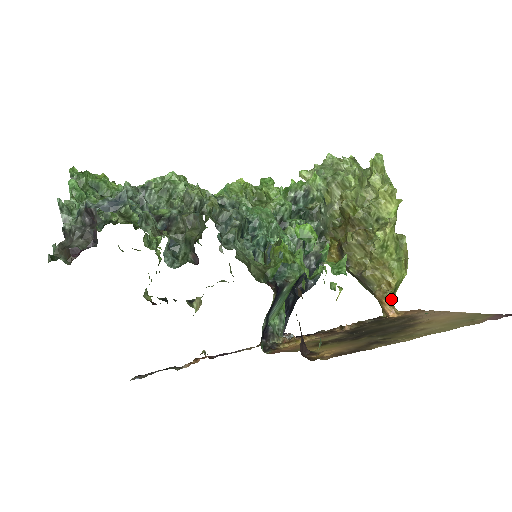
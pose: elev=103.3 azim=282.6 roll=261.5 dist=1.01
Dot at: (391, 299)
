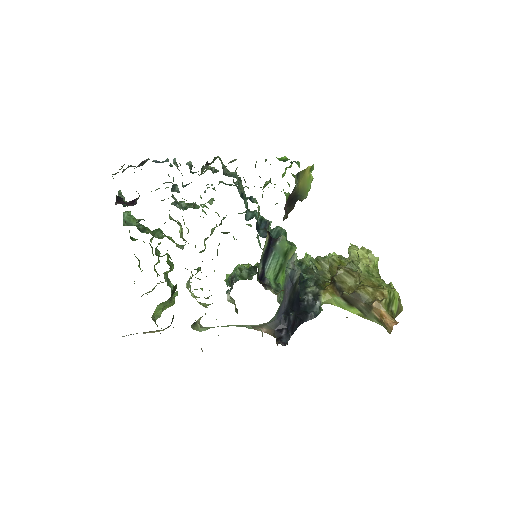
Dot at: (390, 311)
